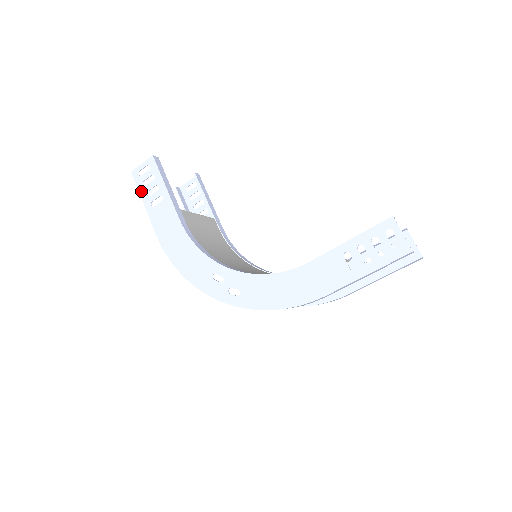
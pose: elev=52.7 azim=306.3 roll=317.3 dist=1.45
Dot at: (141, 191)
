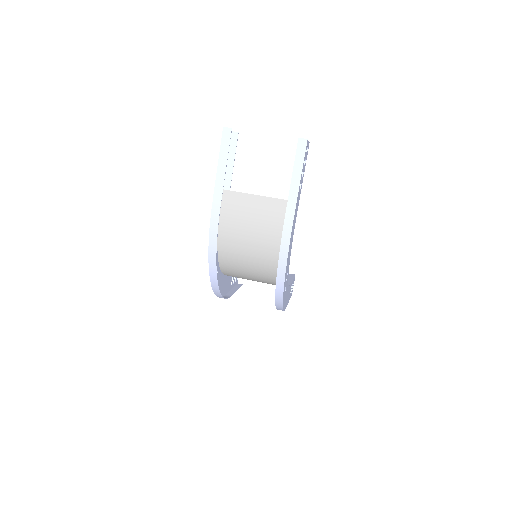
Dot at: (233, 285)
